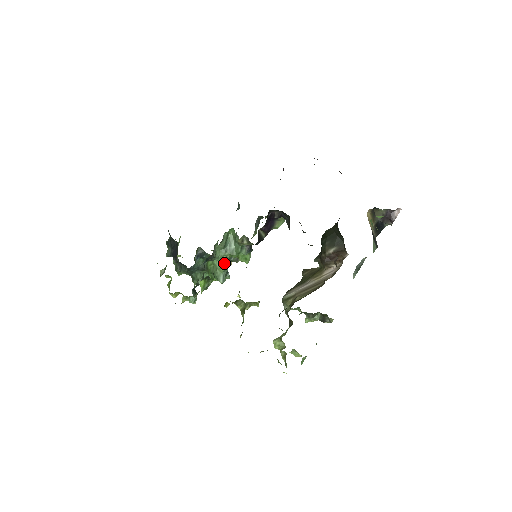
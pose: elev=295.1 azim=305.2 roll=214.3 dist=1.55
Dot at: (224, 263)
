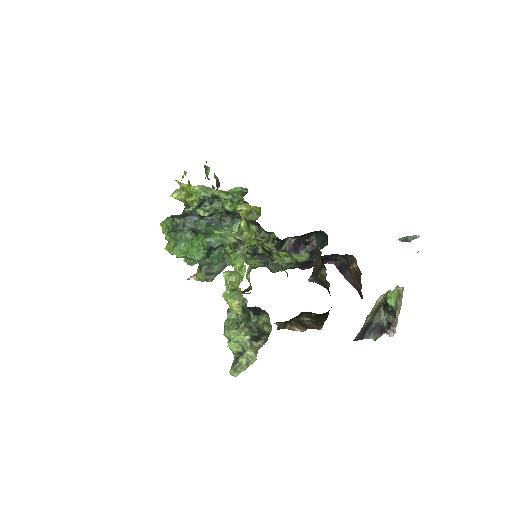
Dot at: (225, 237)
